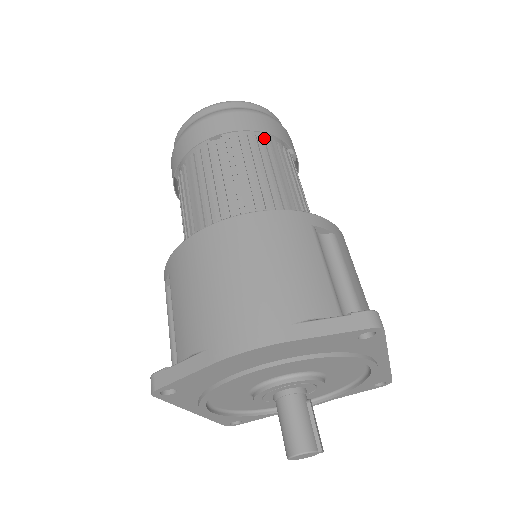
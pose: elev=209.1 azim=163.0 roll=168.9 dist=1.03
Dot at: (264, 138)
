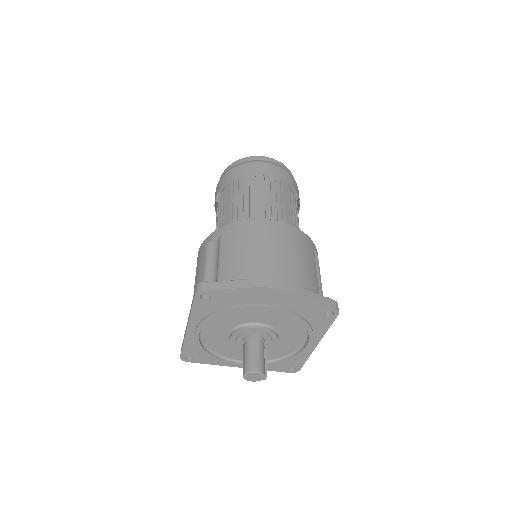
Dot at: (292, 192)
